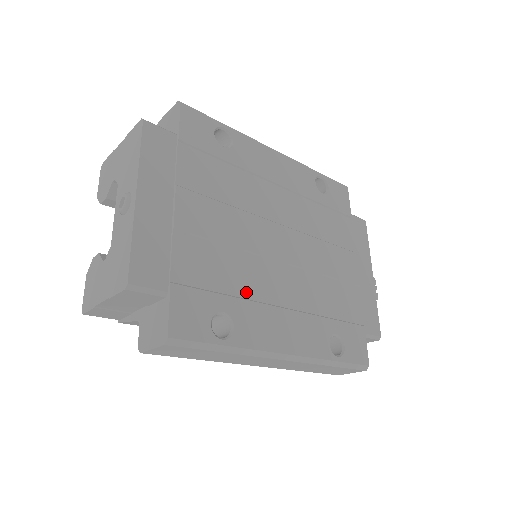
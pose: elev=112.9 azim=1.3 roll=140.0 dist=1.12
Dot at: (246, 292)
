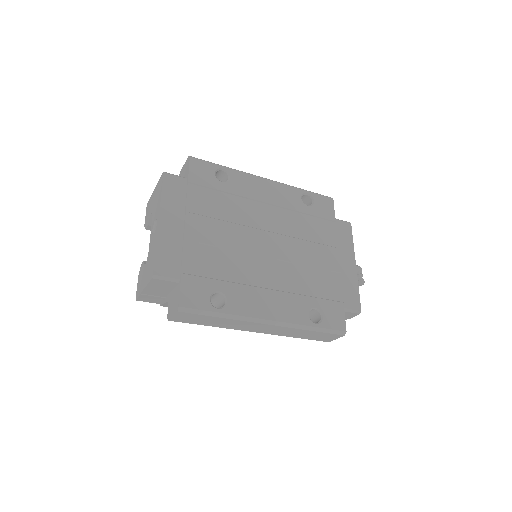
Dot at: (238, 278)
